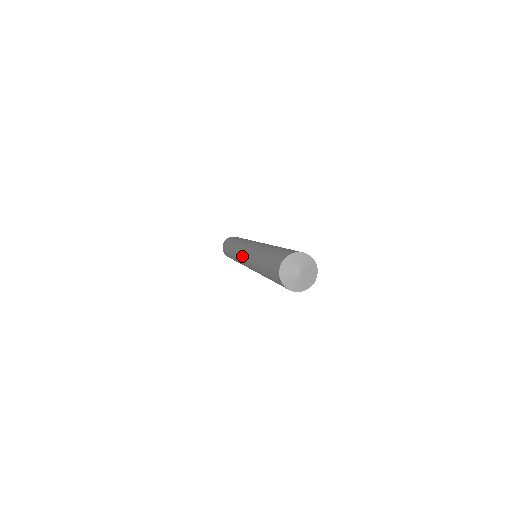
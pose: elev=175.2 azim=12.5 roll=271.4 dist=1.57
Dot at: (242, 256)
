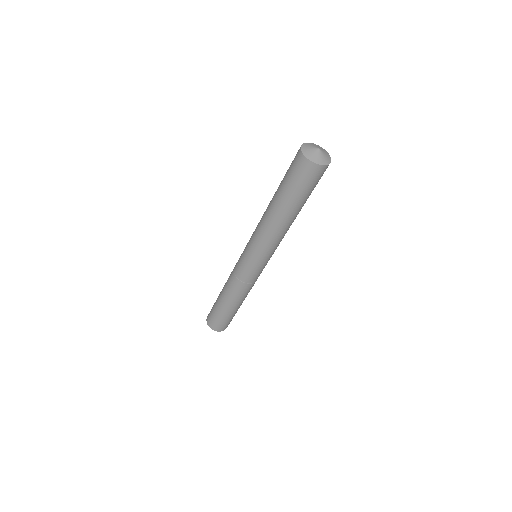
Dot at: occluded
